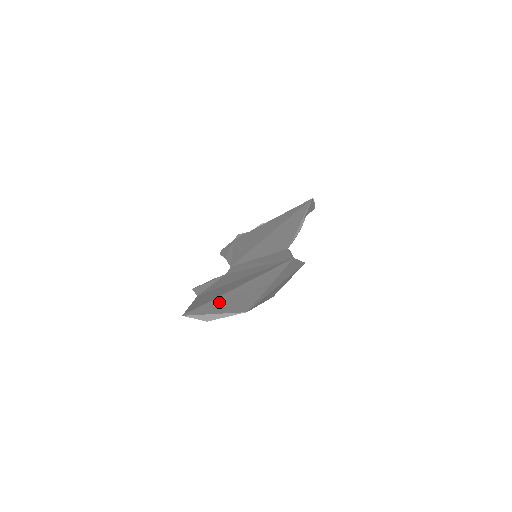
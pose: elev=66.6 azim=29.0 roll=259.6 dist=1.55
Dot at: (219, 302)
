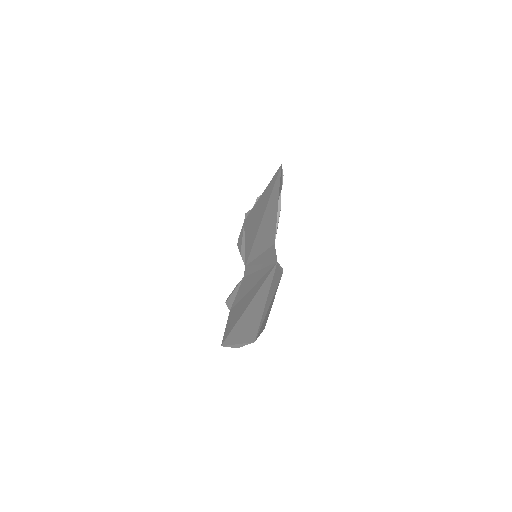
Dot at: (239, 328)
